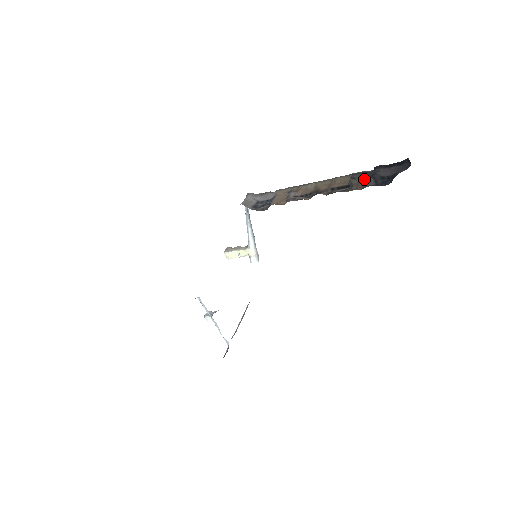
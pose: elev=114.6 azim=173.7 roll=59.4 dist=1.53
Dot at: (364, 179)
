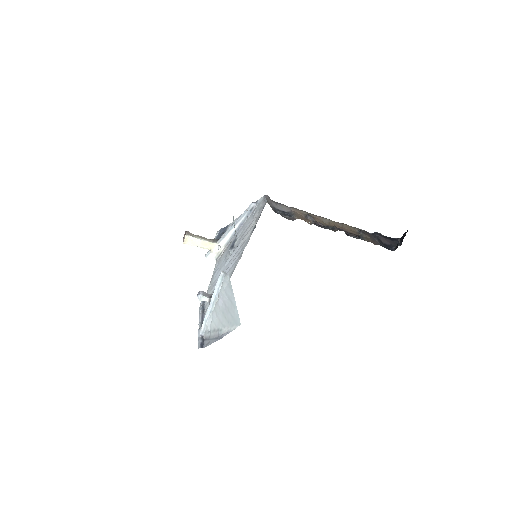
Dot at: (371, 237)
